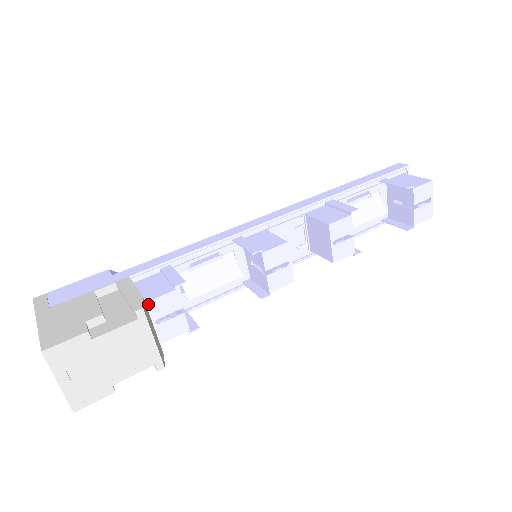
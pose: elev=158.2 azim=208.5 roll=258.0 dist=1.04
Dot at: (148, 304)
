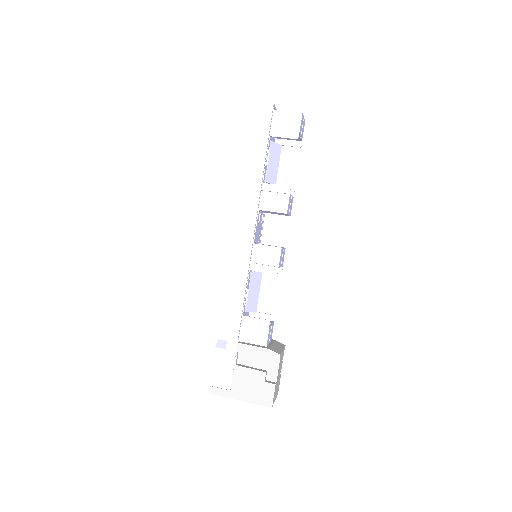
Dot at: (267, 345)
